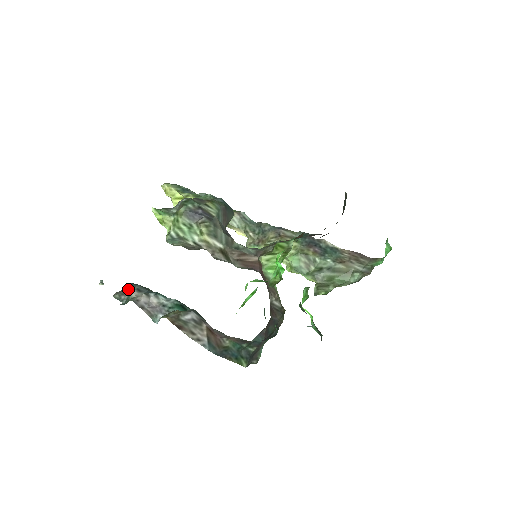
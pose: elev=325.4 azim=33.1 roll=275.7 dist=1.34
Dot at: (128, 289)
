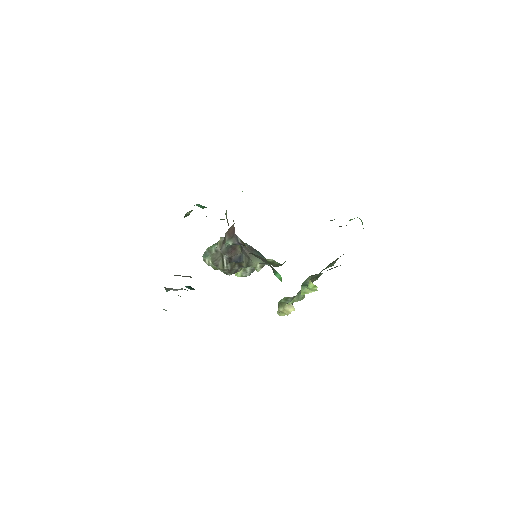
Dot at: occluded
